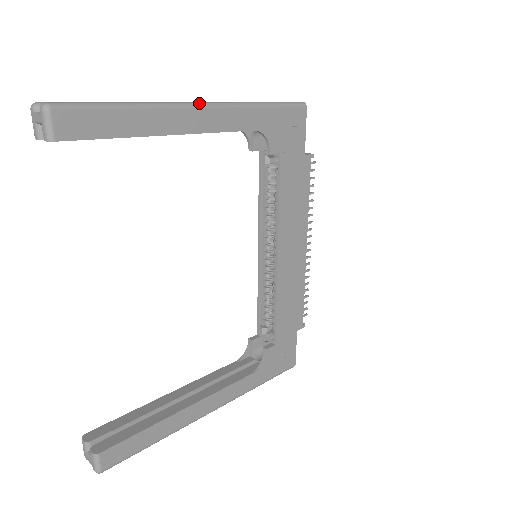
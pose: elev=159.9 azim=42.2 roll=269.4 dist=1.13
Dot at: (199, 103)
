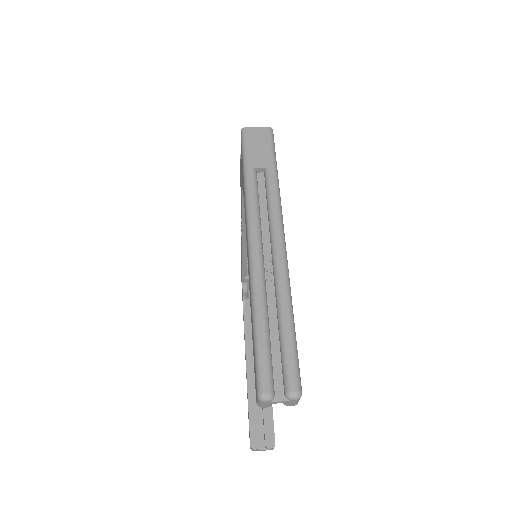
Dot at: (283, 243)
